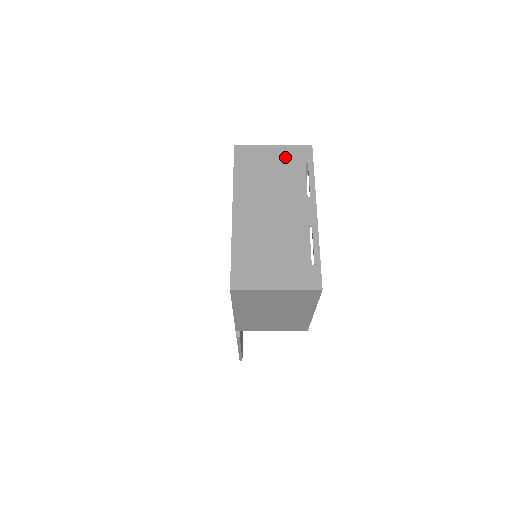
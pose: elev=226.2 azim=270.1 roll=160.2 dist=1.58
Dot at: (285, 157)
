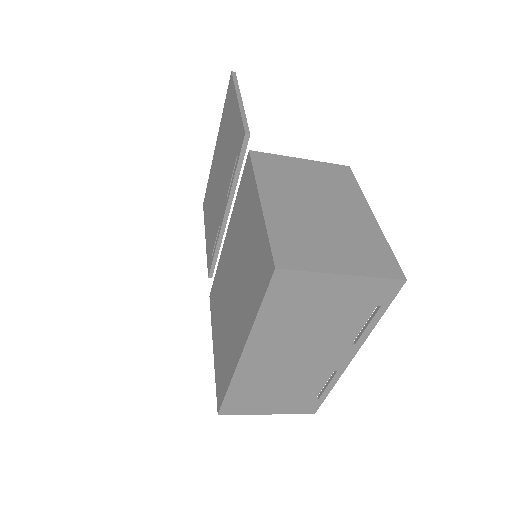
Dot at: (352, 296)
